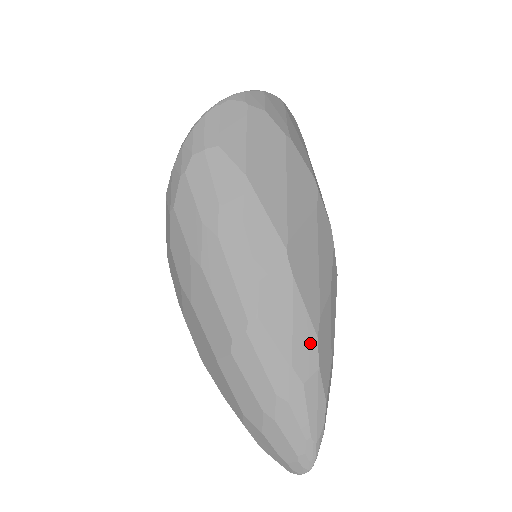
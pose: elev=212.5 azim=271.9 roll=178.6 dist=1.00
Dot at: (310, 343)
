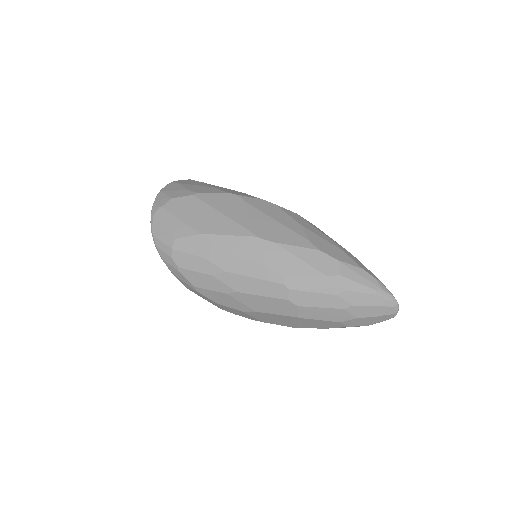
Dot at: (320, 257)
